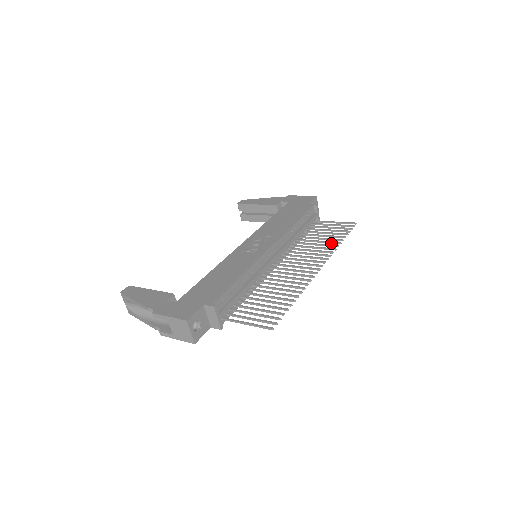
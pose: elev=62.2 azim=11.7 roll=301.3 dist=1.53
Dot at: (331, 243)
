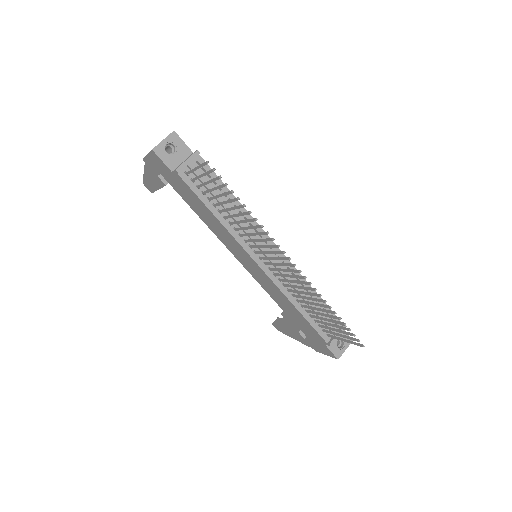
Dot at: (323, 305)
